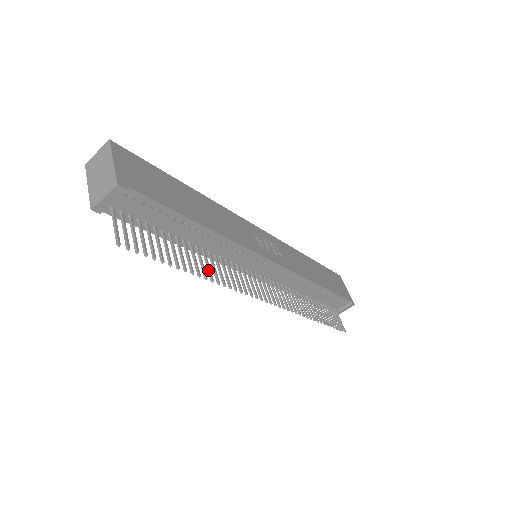
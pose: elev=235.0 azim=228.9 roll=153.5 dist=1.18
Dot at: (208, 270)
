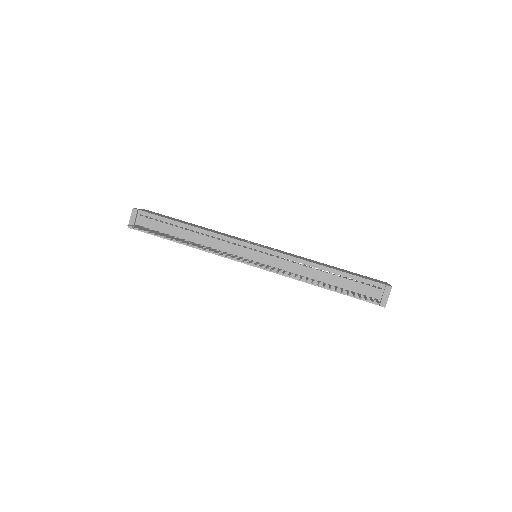
Dot at: (194, 245)
